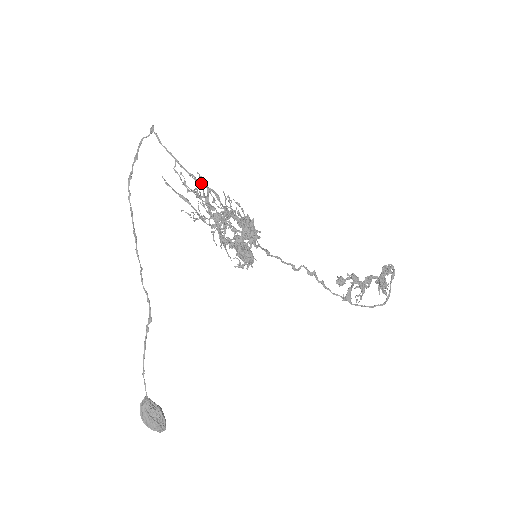
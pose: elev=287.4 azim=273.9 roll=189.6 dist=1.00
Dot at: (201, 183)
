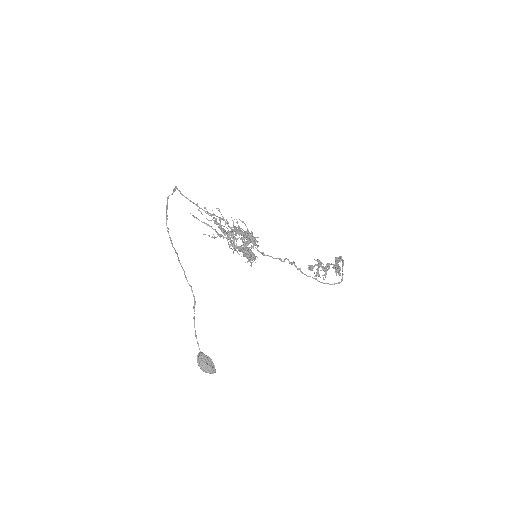
Dot at: occluded
